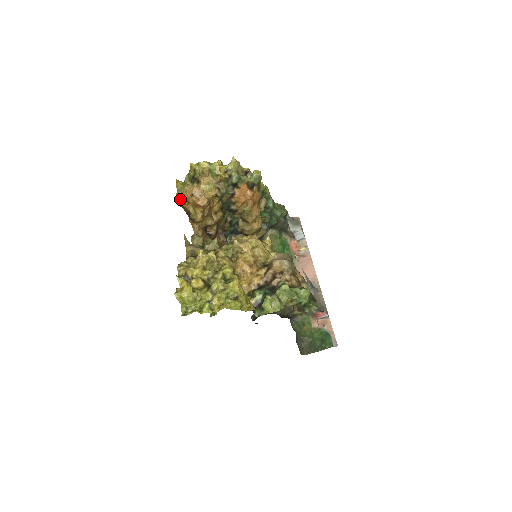
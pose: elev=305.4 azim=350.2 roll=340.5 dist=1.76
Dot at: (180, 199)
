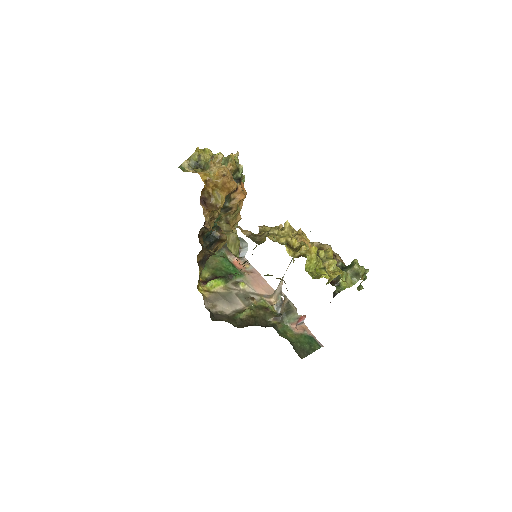
Dot at: (205, 179)
